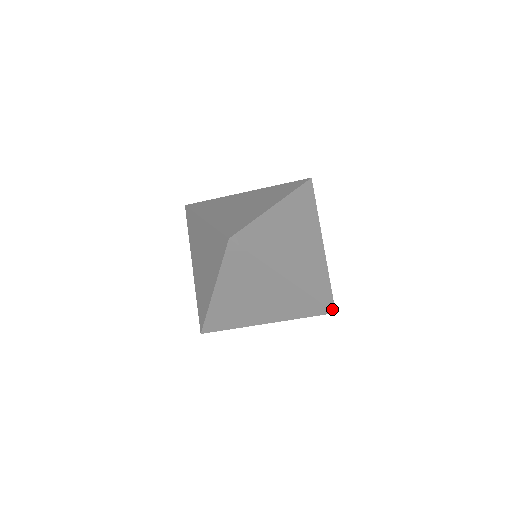
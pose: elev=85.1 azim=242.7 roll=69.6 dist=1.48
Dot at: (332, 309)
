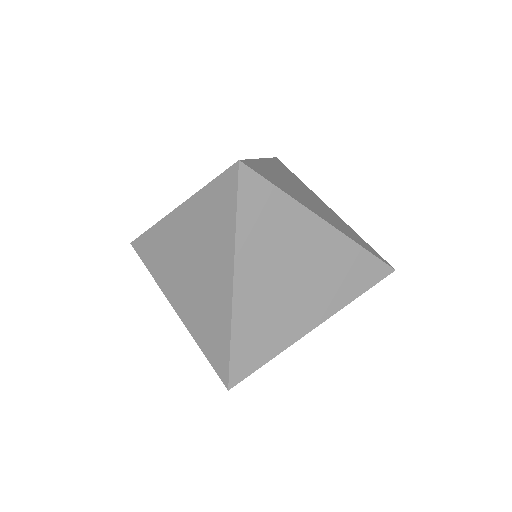
Dot at: (389, 273)
